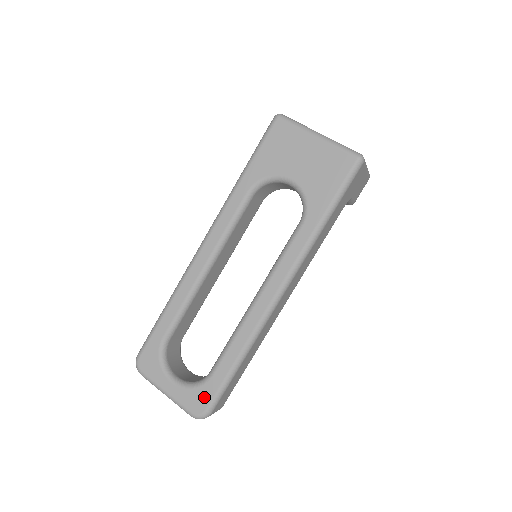
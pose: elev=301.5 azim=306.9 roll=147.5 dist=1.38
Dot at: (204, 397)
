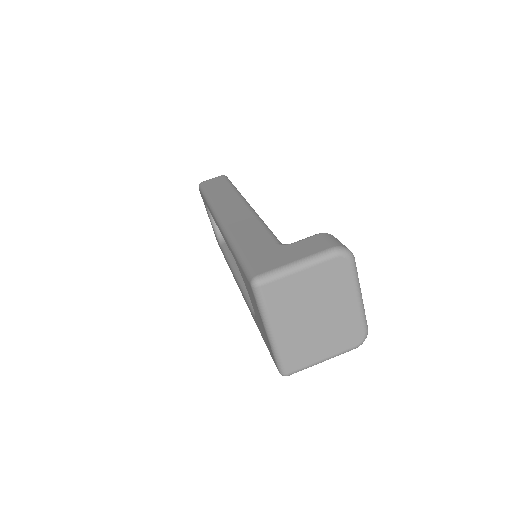
Dot at: occluded
